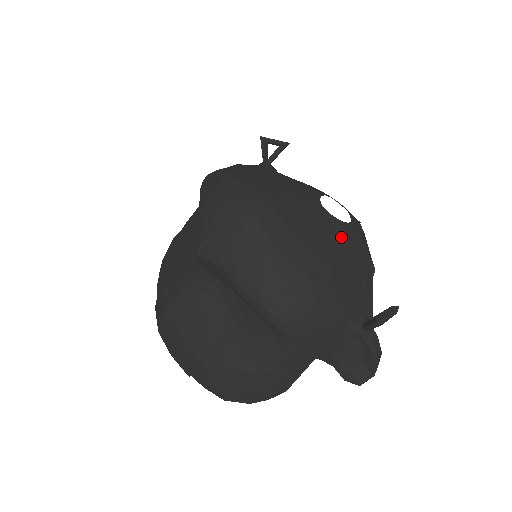
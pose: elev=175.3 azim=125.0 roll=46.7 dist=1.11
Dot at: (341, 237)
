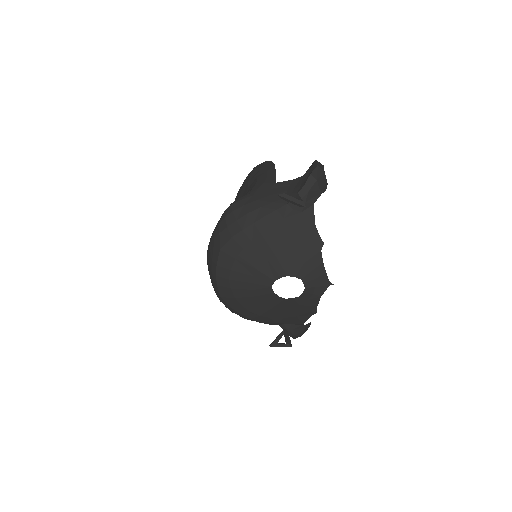
Dot at: (278, 304)
